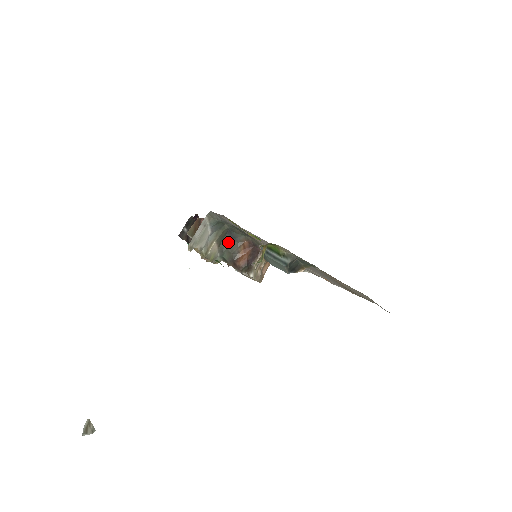
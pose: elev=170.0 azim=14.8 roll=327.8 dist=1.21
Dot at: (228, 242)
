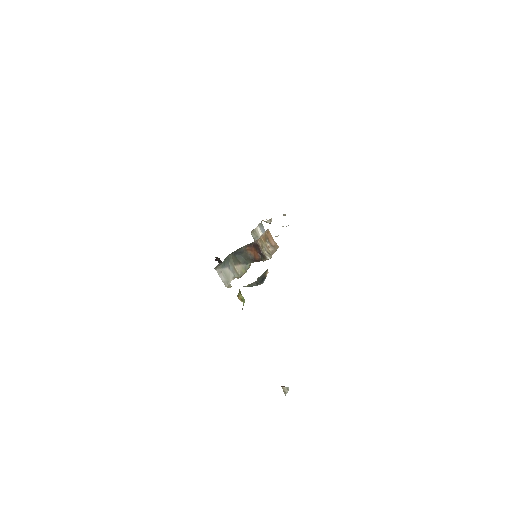
Dot at: (241, 256)
